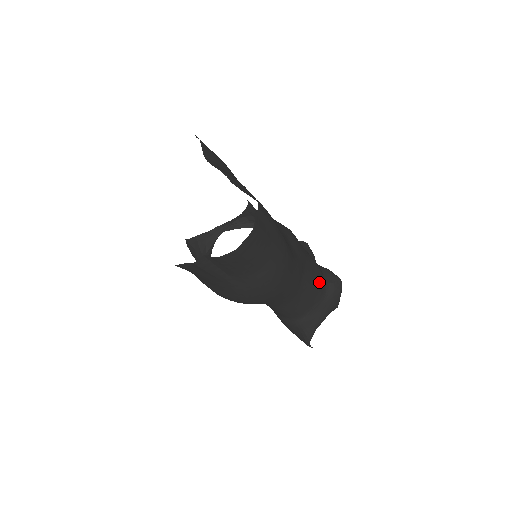
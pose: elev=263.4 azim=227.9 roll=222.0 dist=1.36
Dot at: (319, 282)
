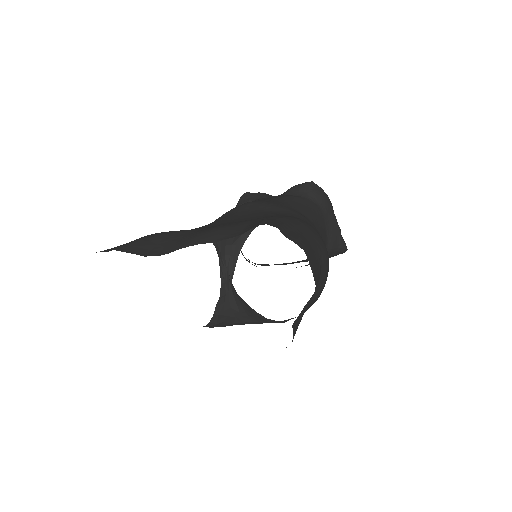
Dot at: (309, 205)
